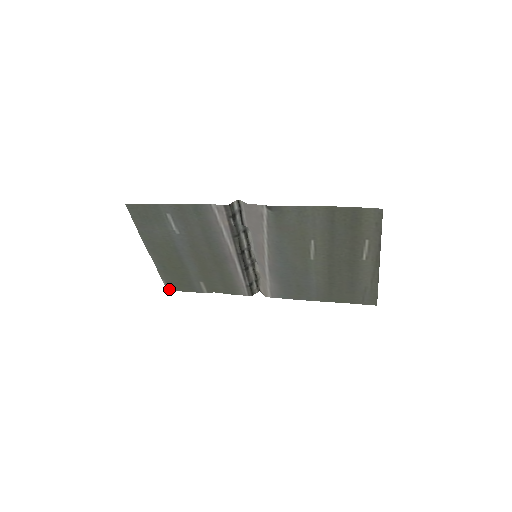
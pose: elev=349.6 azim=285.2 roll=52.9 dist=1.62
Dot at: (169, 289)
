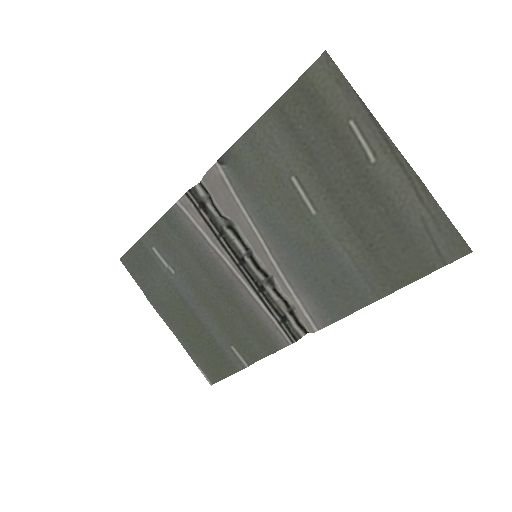
Dot at: (212, 382)
